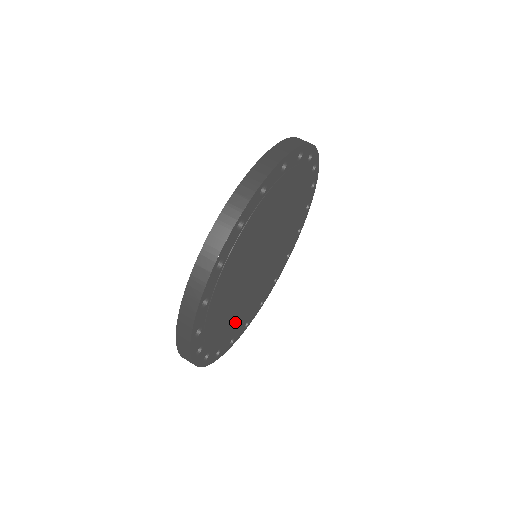
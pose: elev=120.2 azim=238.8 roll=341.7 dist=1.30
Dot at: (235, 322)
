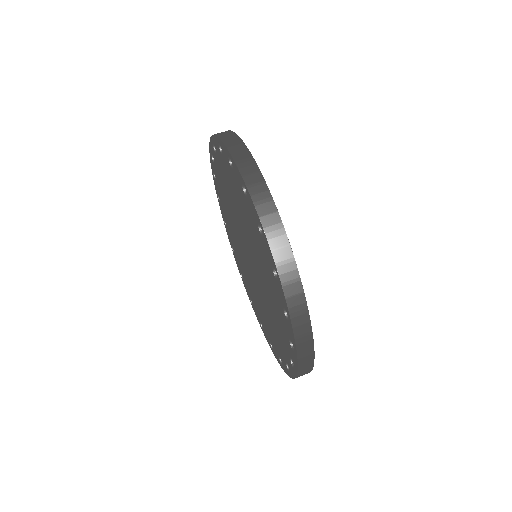
Dot at: occluded
